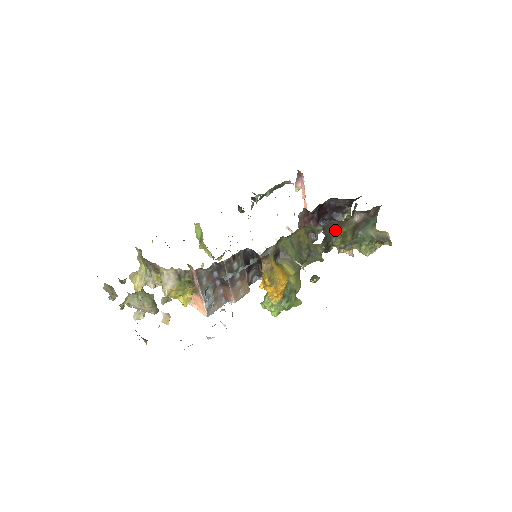
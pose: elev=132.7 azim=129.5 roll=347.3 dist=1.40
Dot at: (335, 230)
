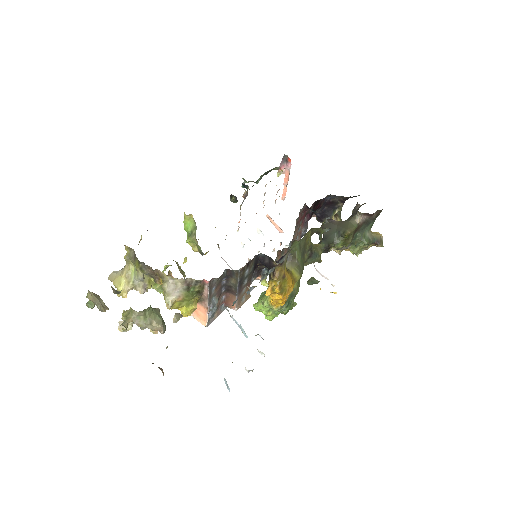
Dot at: (338, 231)
